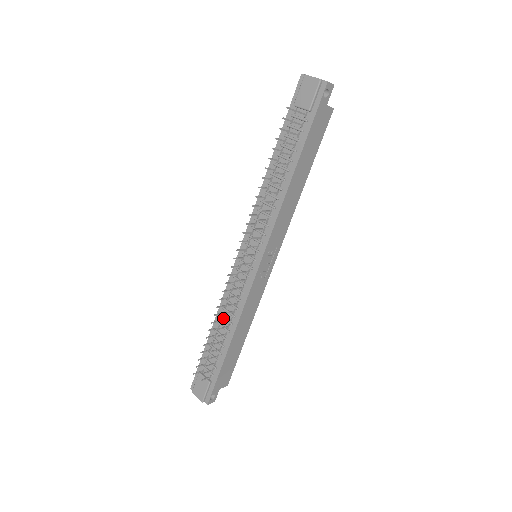
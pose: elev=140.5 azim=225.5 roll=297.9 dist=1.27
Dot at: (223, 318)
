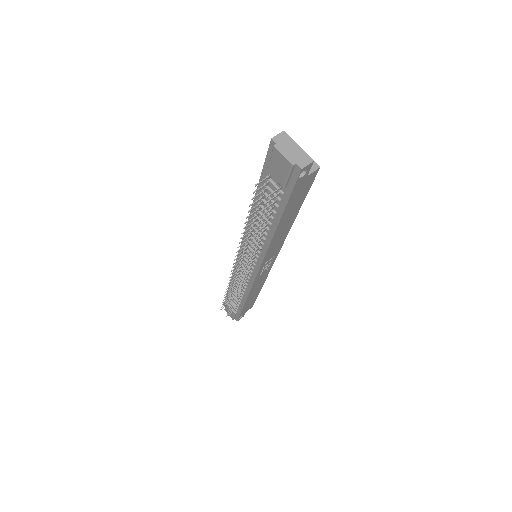
Dot at: occluded
